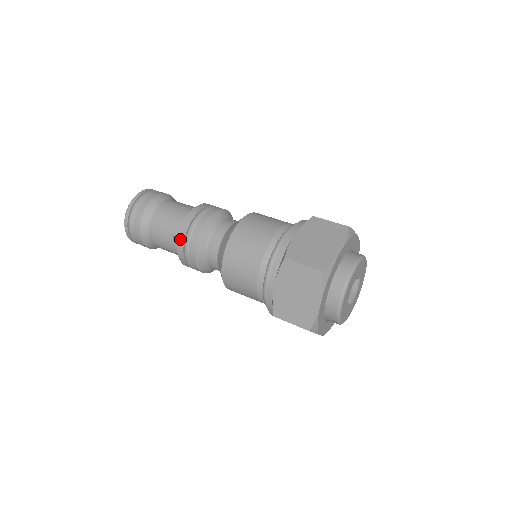
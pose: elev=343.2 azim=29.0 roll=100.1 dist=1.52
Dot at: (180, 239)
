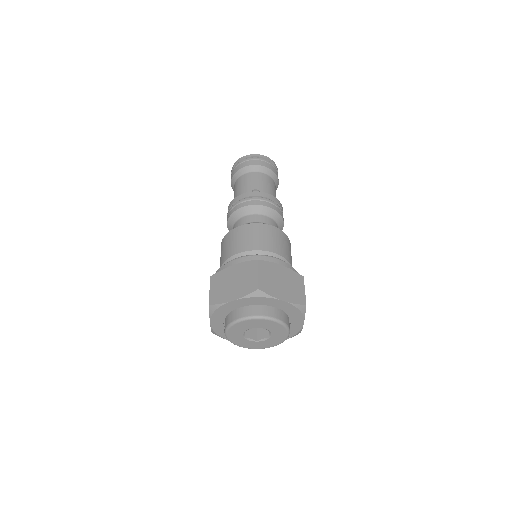
Dot at: occluded
